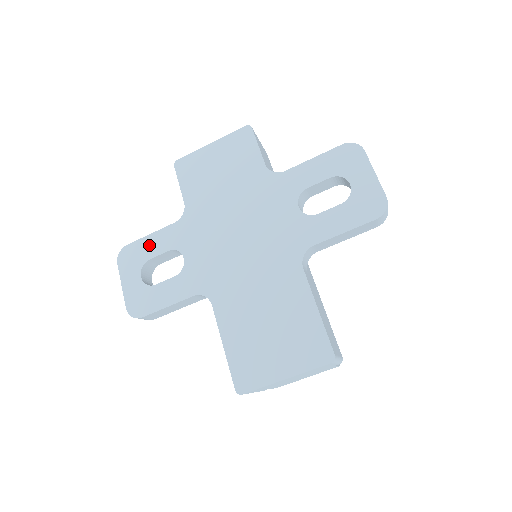
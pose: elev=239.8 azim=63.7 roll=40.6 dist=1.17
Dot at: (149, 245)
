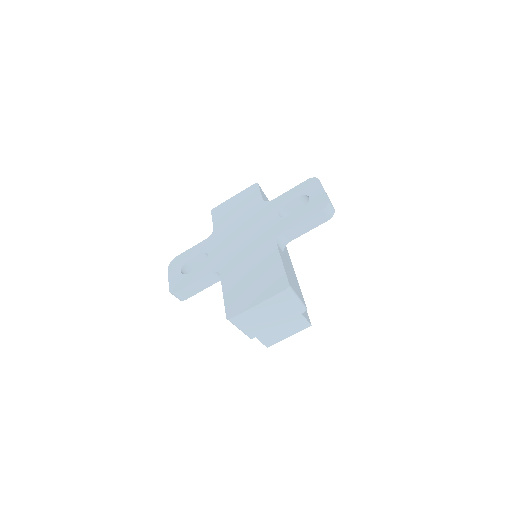
Dot at: (189, 254)
